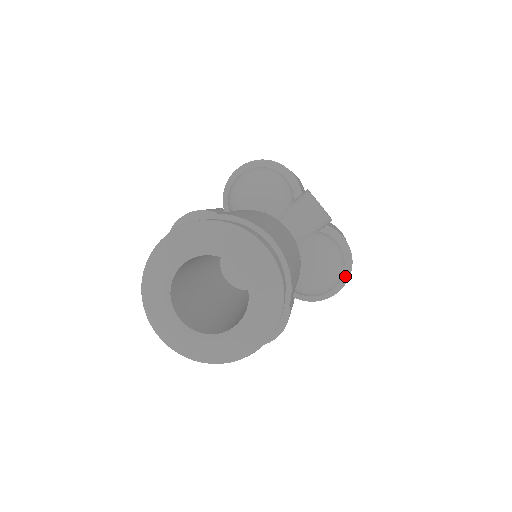
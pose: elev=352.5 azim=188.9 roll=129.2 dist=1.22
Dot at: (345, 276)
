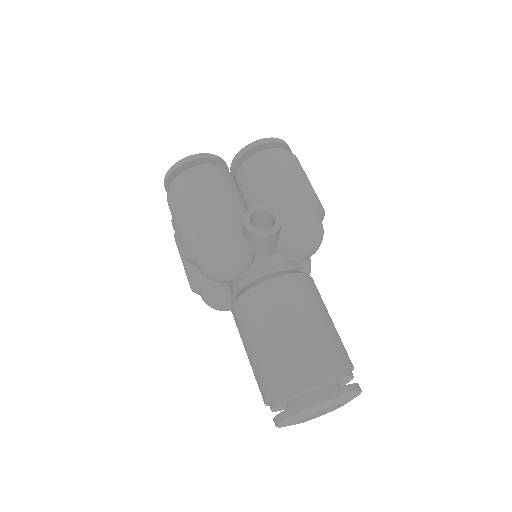
Dot at: (321, 213)
